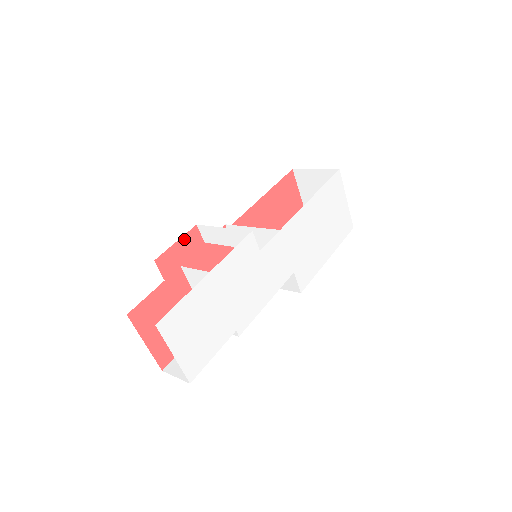
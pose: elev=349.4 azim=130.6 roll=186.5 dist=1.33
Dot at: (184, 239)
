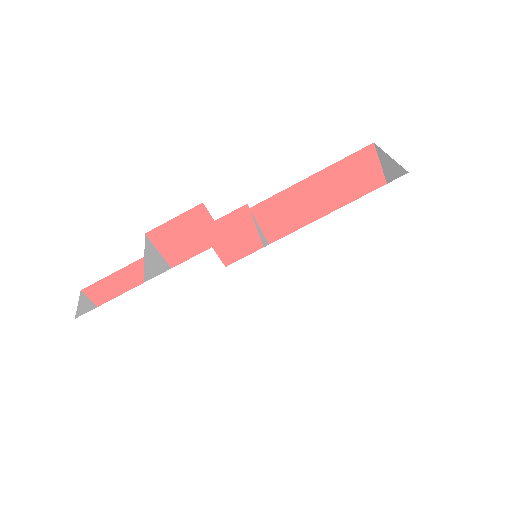
Dot at: (185, 216)
